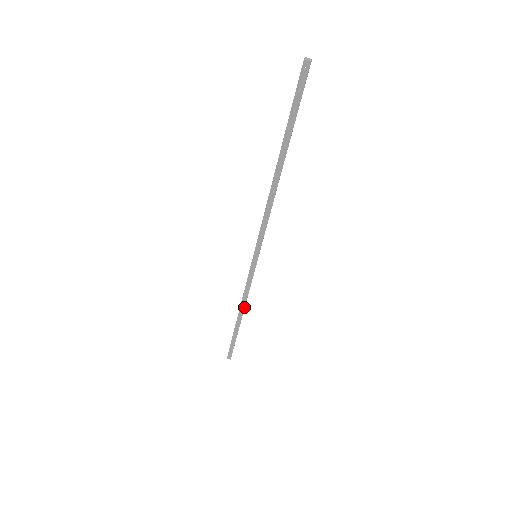
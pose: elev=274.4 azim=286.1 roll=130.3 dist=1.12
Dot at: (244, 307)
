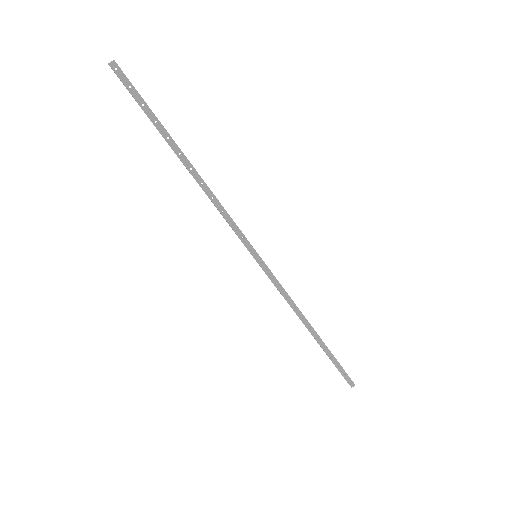
Dot at: (303, 315)
